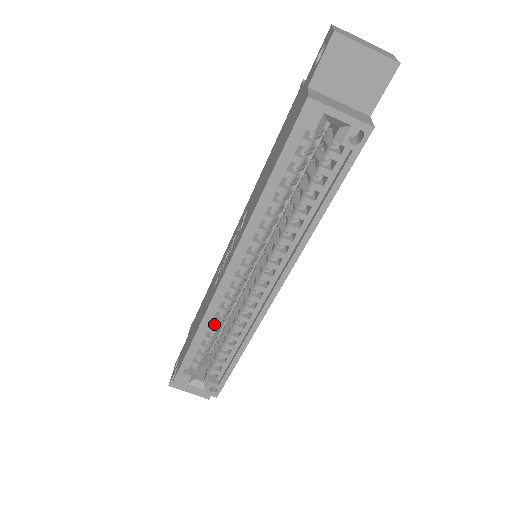
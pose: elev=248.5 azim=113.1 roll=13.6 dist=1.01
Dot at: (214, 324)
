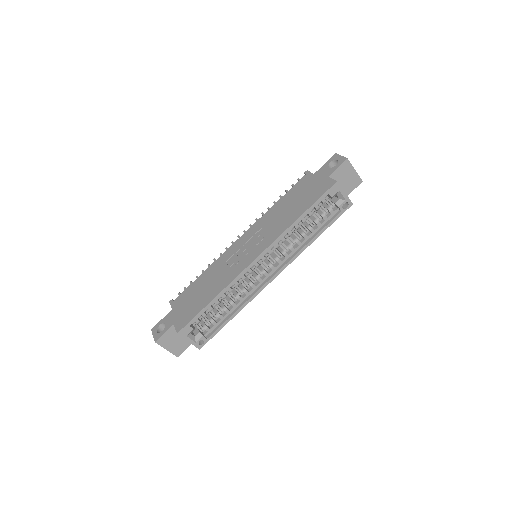
Dot at: (226, 293)
